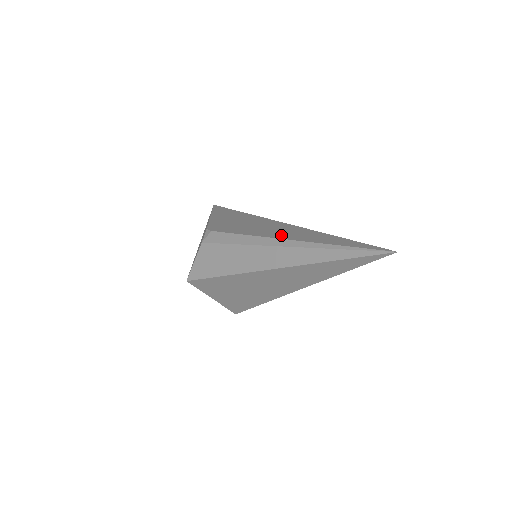
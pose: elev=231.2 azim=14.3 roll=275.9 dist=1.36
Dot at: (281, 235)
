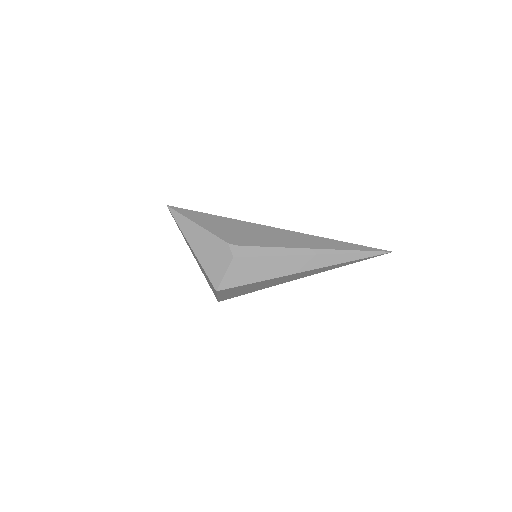
Dot at: (306, 245)
